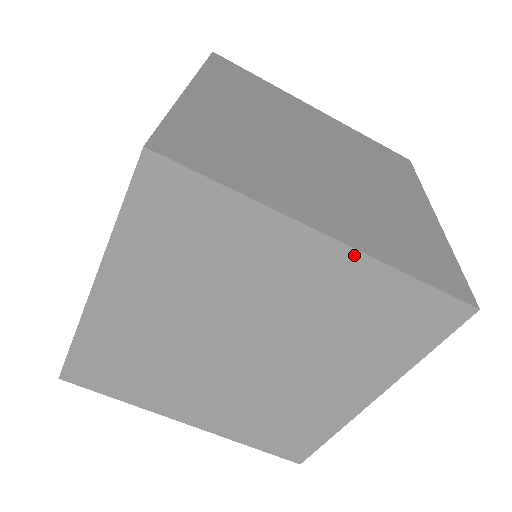
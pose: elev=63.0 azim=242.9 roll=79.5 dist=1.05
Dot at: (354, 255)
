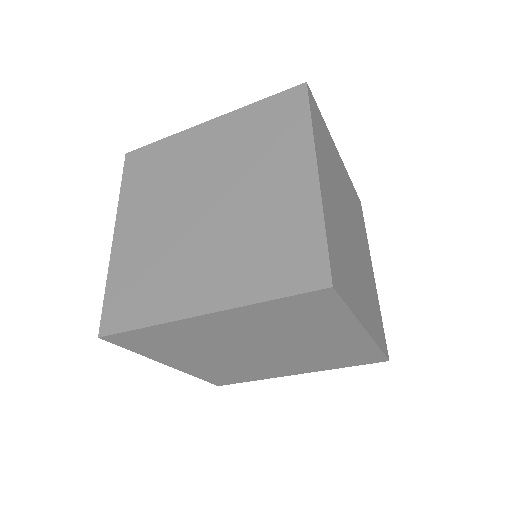
Dot at: (227, 312)
